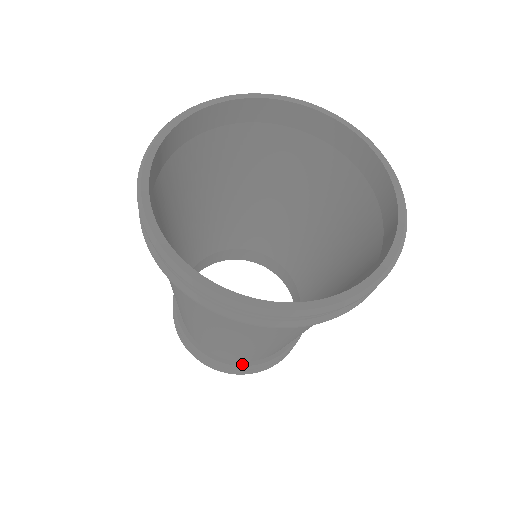
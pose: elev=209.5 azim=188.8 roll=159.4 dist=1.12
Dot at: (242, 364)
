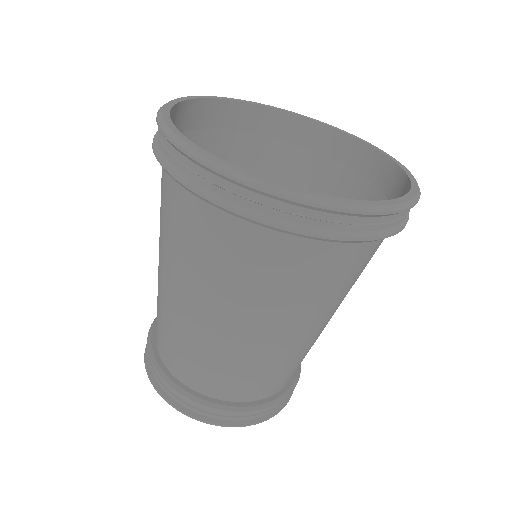
Dot at: (270, 399)
